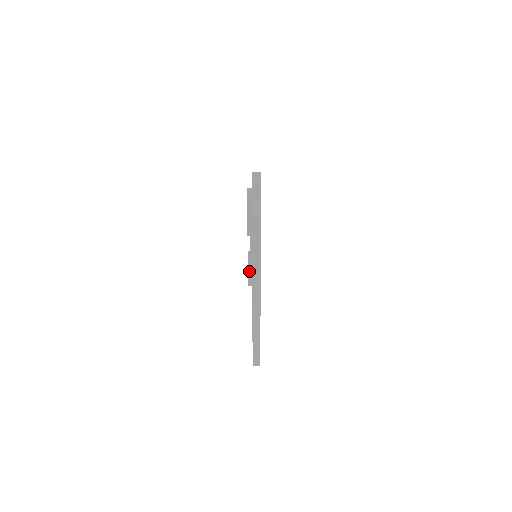
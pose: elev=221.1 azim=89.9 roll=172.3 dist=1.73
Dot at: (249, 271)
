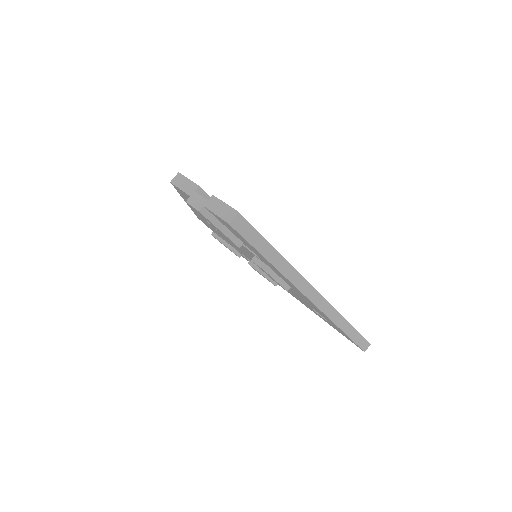
Dot at: (274, 278)
